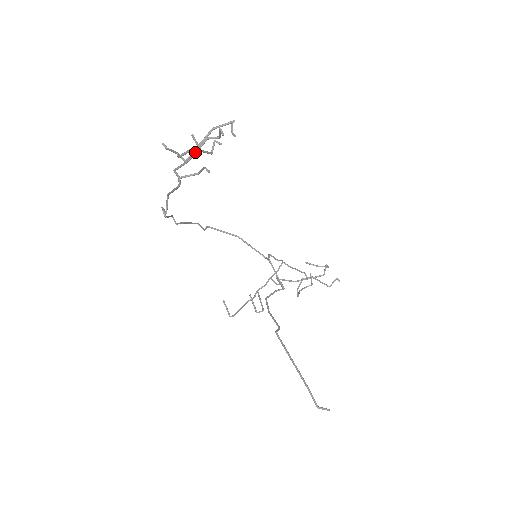
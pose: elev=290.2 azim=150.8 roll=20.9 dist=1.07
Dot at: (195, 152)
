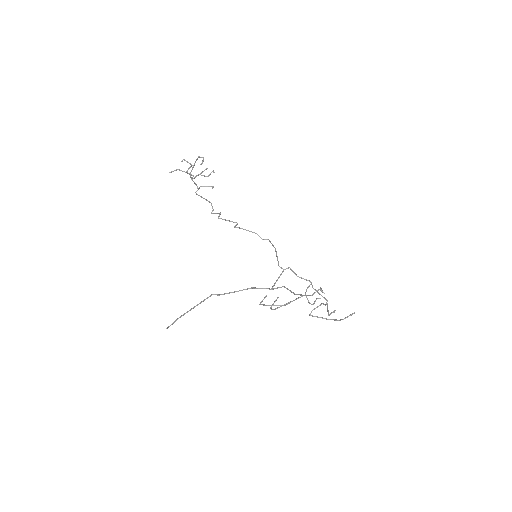
Dot at: (187, 173)
